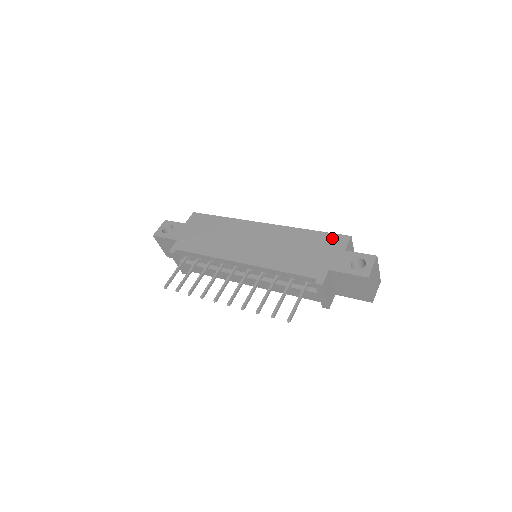
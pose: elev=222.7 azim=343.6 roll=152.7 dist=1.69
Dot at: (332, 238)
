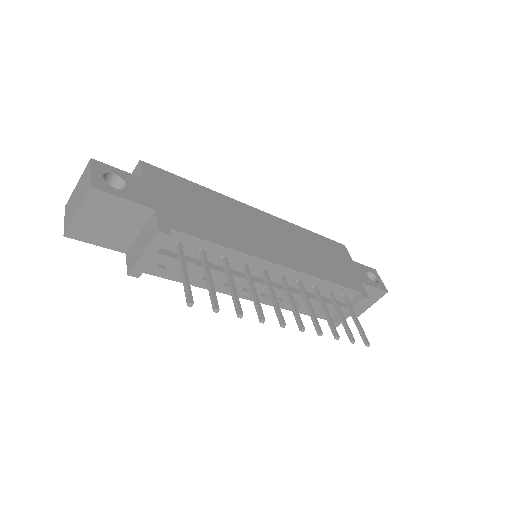
Dot at: (335, 245)
